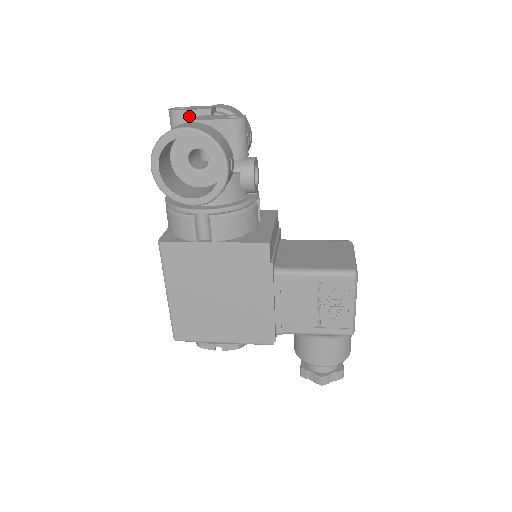
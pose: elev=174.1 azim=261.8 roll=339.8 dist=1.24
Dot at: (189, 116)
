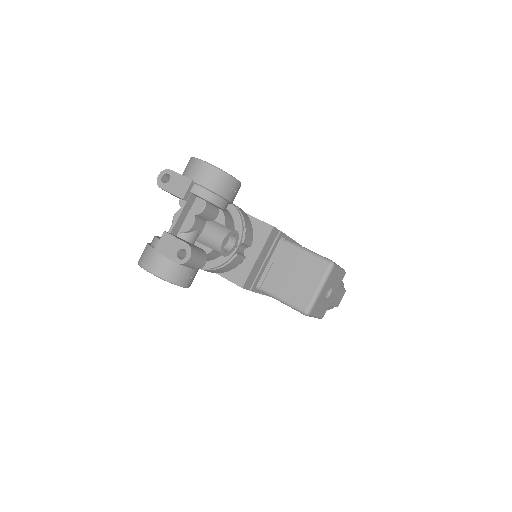
Dot at: occluded
